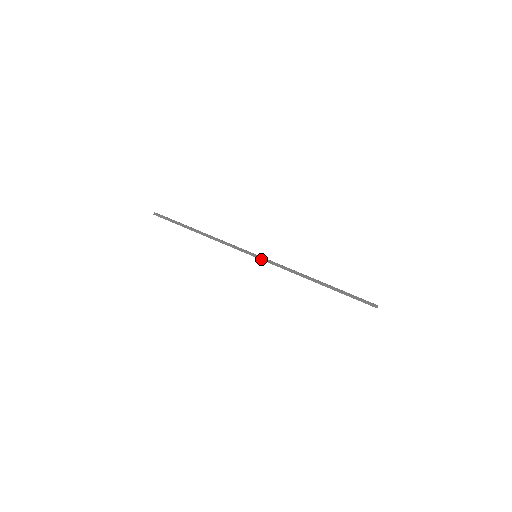
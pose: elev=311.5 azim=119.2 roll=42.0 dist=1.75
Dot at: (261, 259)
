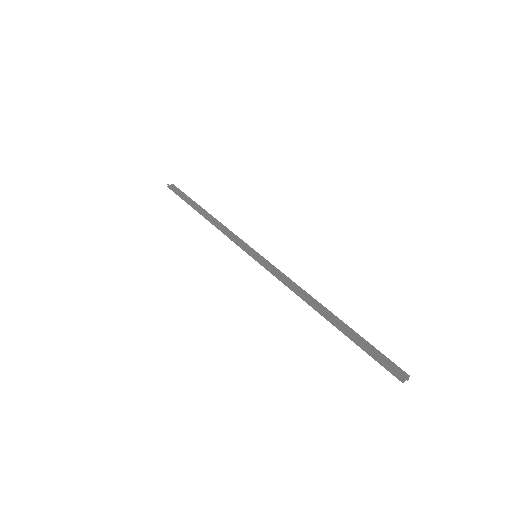
Dot at: (259, 262)
